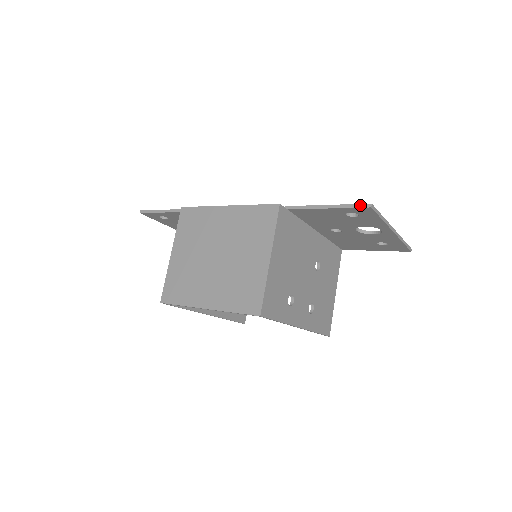
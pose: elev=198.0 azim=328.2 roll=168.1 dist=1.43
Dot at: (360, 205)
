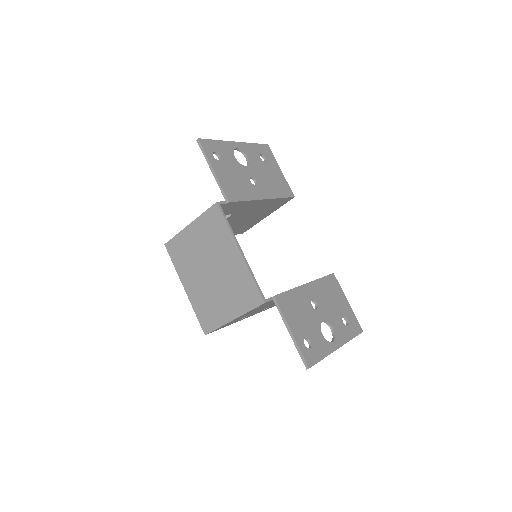
Dot at: (304, 360)
